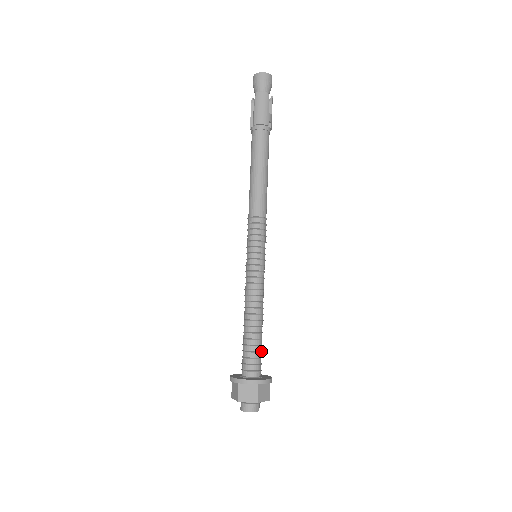
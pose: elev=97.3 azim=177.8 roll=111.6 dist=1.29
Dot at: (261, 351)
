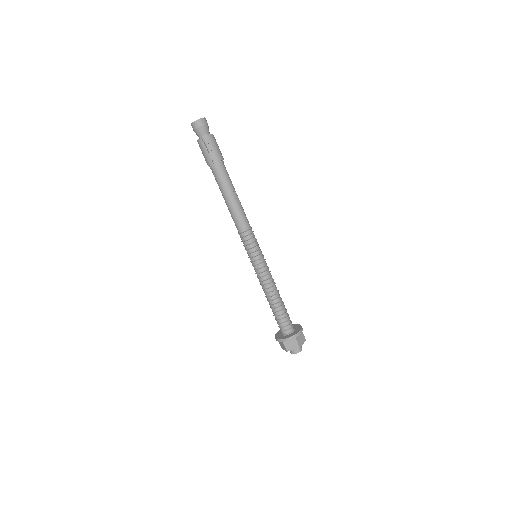
Dot at: (283, 318)
